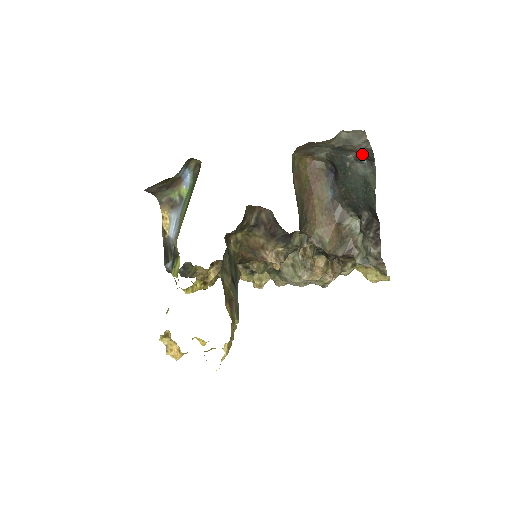
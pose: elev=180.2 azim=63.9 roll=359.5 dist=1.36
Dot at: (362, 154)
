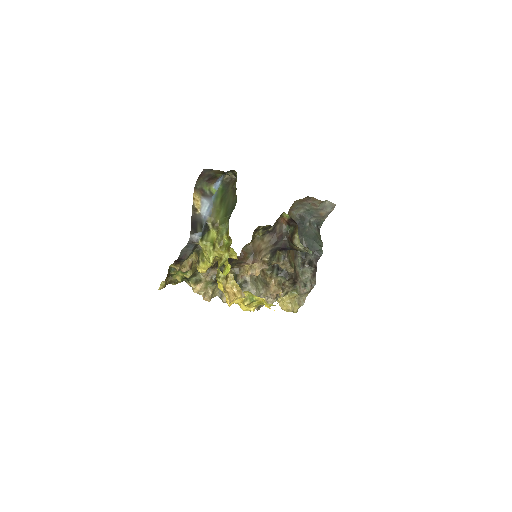
Dot at: (317, 221)
